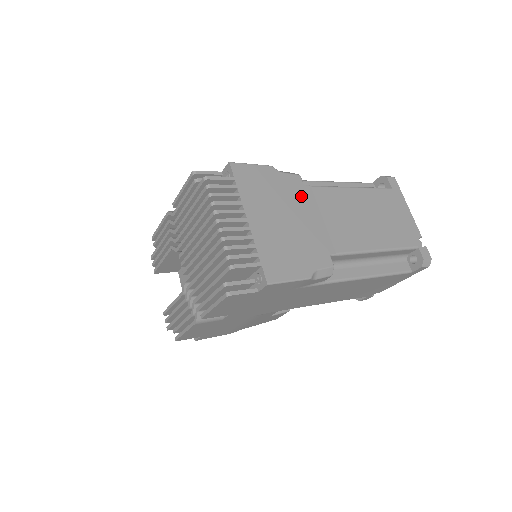
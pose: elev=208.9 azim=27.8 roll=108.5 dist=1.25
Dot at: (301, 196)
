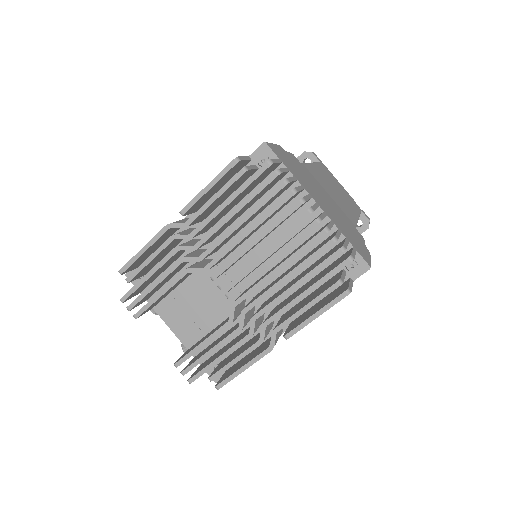
Dot at: (309, 175)
